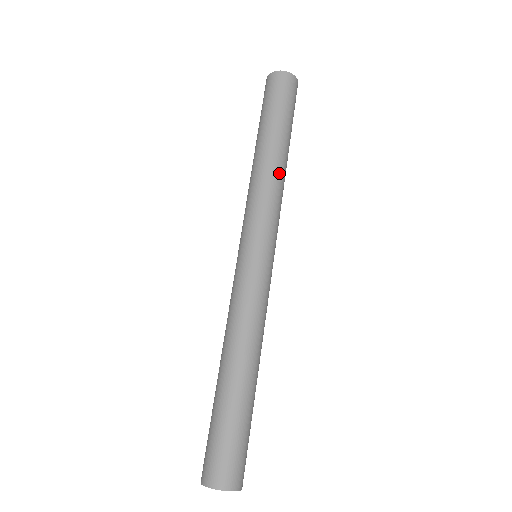
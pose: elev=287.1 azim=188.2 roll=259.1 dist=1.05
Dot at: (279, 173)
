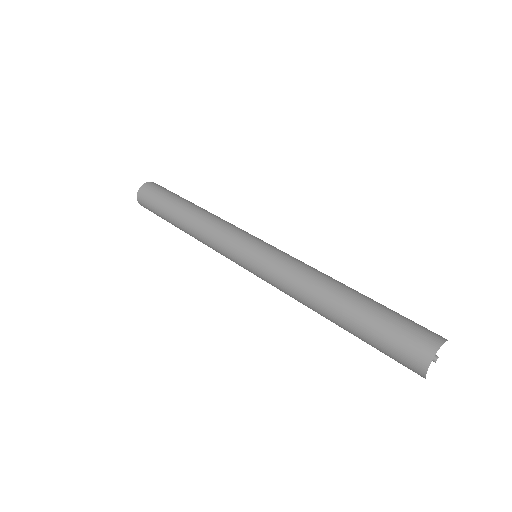
Dot at: (208, 213)
